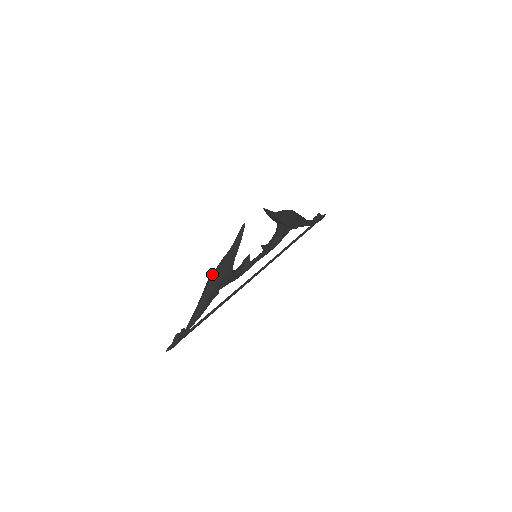
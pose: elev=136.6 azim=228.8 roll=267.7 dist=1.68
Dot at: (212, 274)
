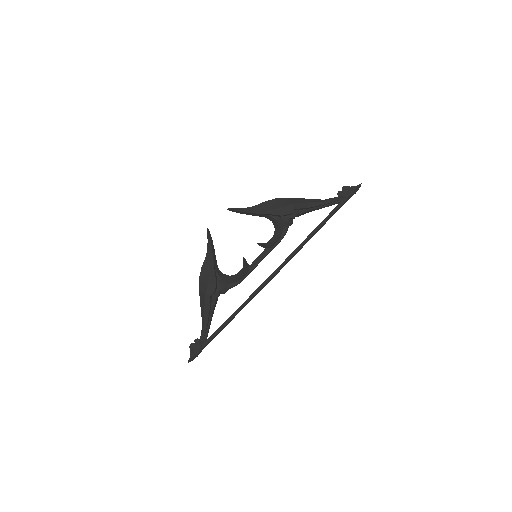
Dot at: occluded
